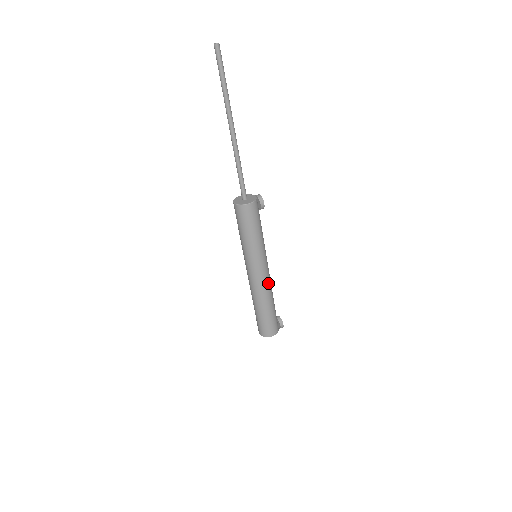
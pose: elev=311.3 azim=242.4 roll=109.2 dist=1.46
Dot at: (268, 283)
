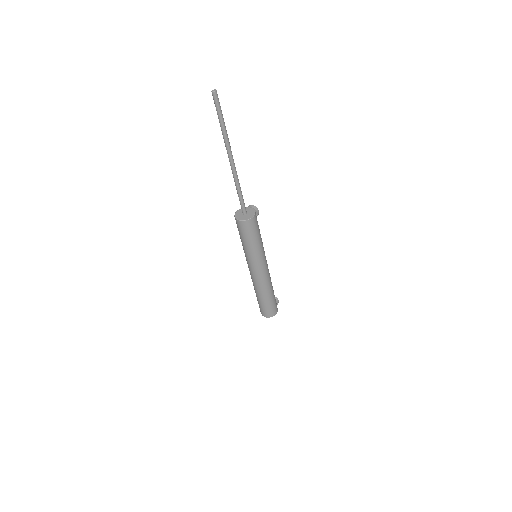
Dot at: (269, 274)
